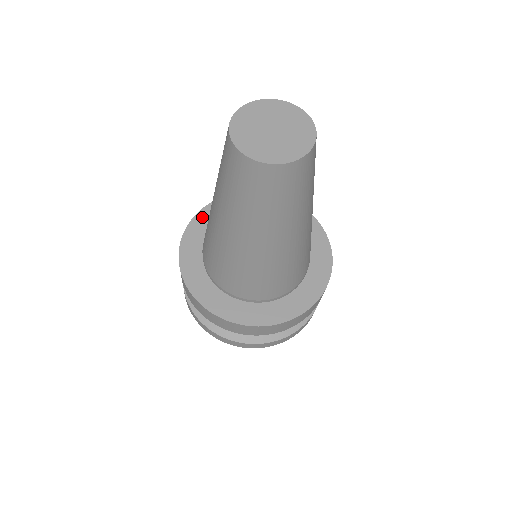
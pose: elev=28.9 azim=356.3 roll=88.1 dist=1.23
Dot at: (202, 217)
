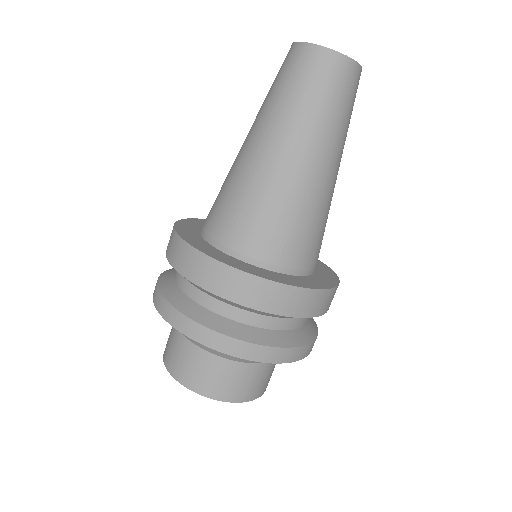
Dot at: occluded
